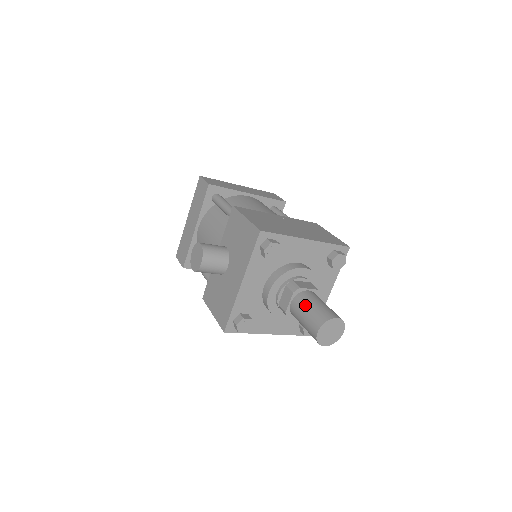
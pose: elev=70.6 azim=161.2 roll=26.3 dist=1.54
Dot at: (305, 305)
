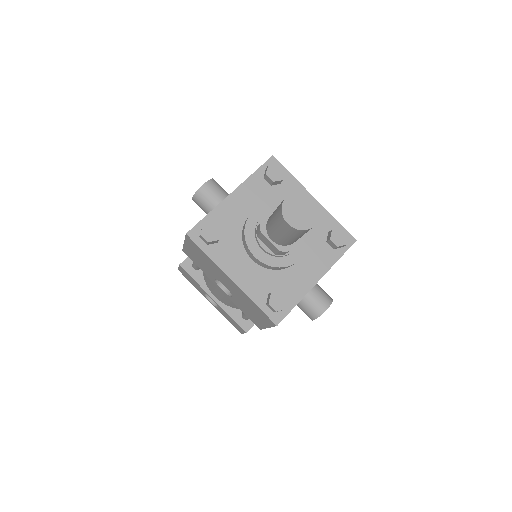
Dot at: occluded
